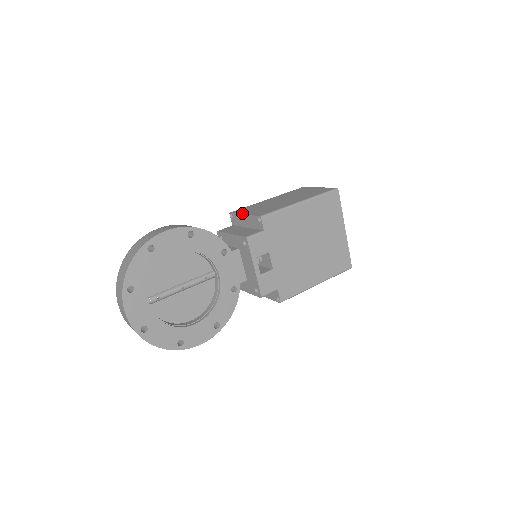
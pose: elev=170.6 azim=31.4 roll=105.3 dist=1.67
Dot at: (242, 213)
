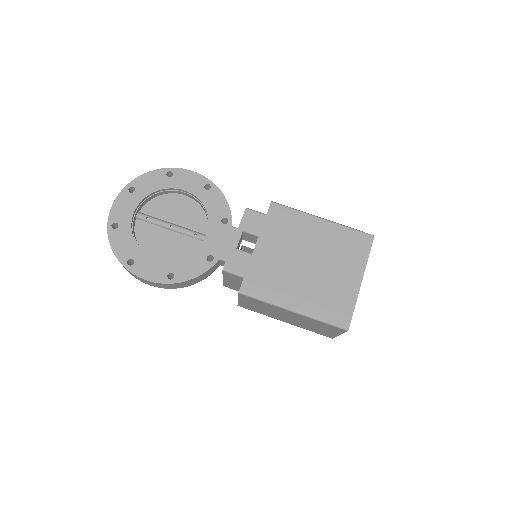
Dot at: occluded
